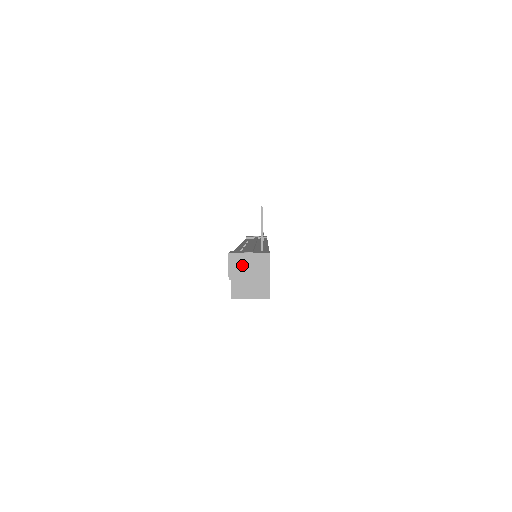
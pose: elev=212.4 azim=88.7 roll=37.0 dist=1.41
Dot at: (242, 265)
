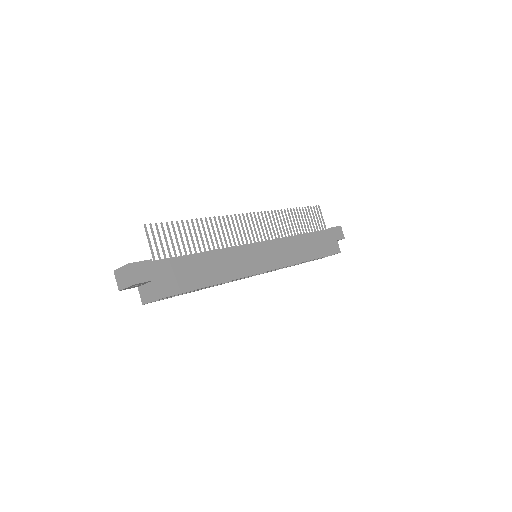
Dot at: (121, 278)
